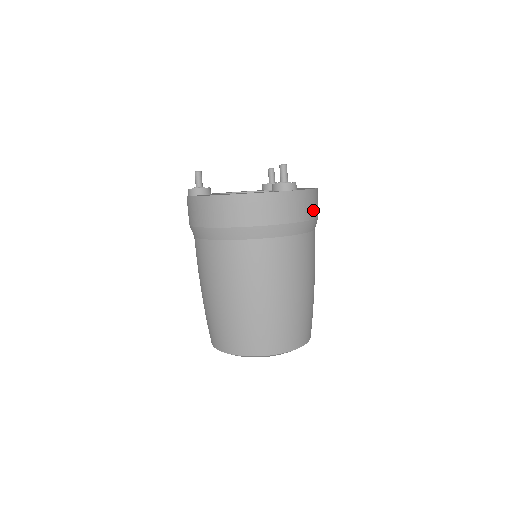
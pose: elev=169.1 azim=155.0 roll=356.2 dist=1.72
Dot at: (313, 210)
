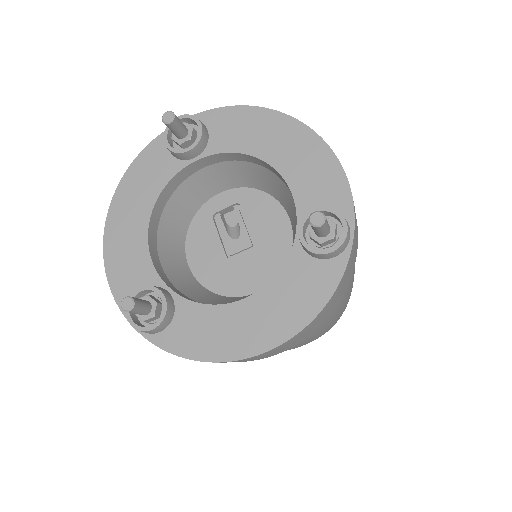
Dot at: occluded
